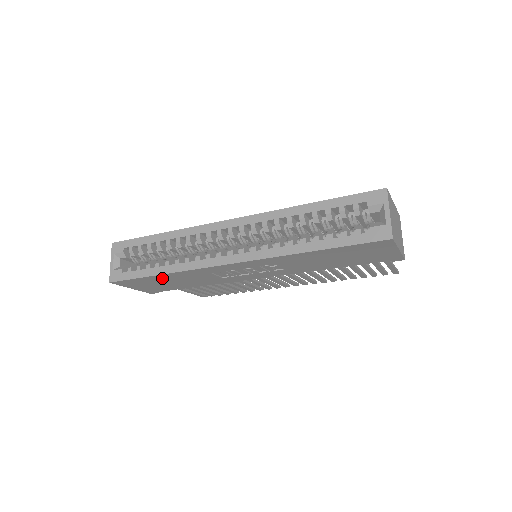
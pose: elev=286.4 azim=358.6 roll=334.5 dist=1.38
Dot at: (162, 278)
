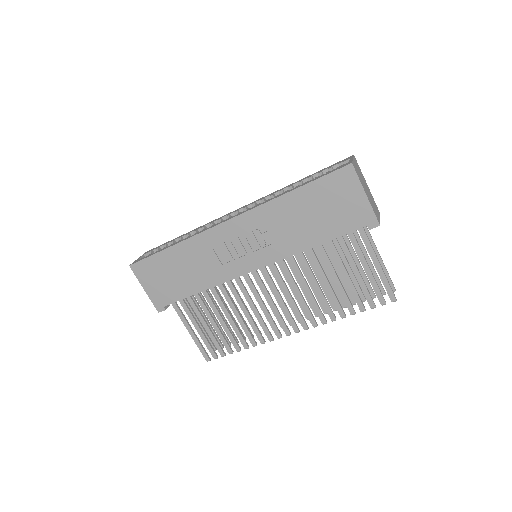
Dot at: (172, 258)
